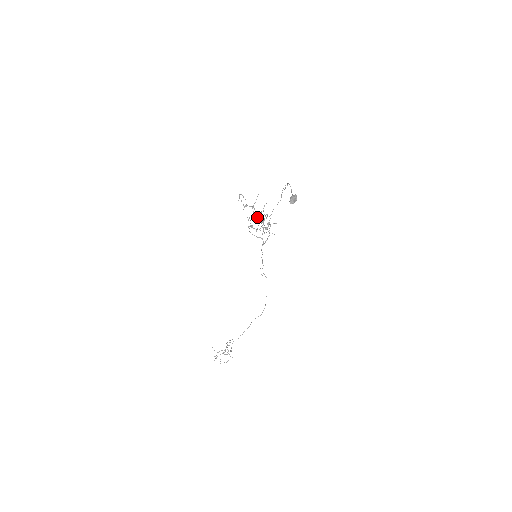
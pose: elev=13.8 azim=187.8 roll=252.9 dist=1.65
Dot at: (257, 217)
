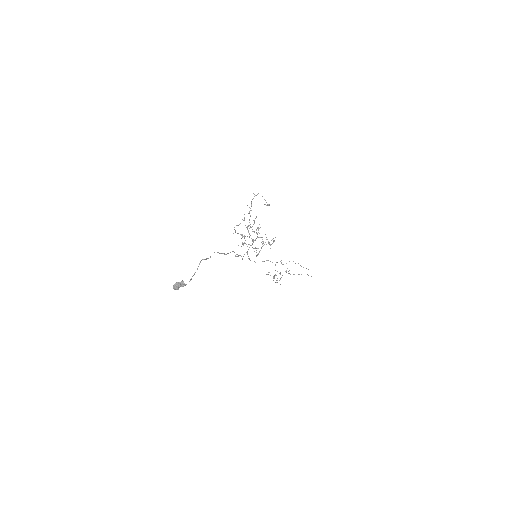
Dot at: (249, 233)
